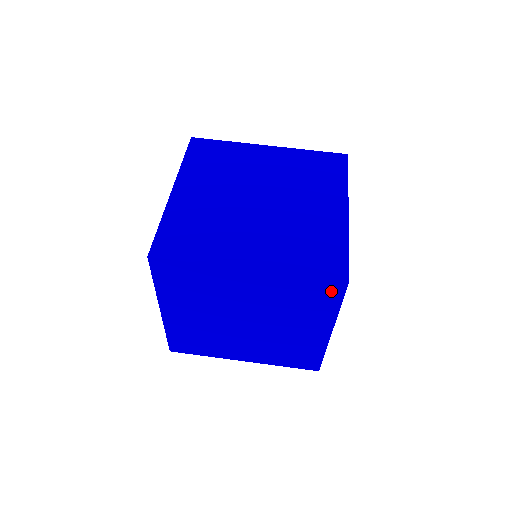
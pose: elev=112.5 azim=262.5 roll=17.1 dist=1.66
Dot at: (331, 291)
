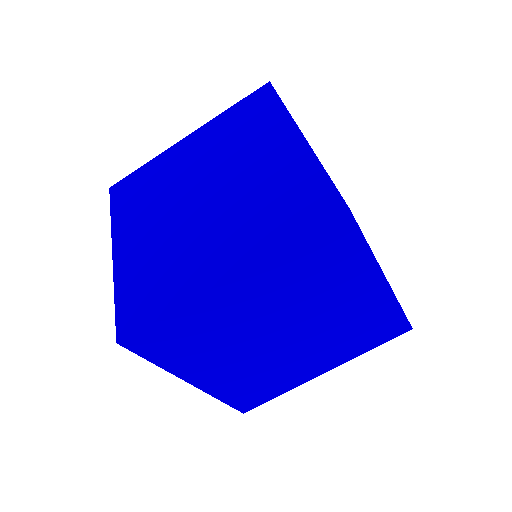
Dot at: occluded
